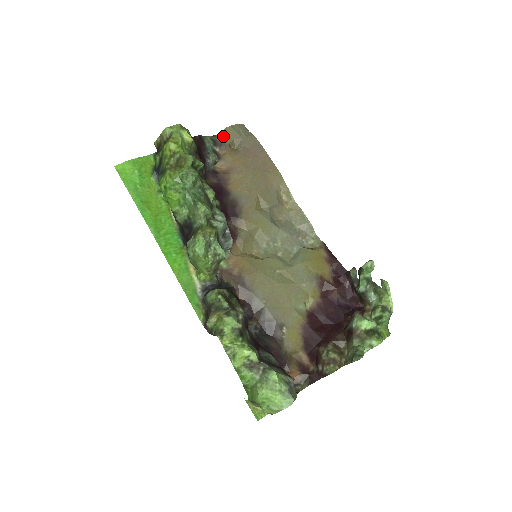
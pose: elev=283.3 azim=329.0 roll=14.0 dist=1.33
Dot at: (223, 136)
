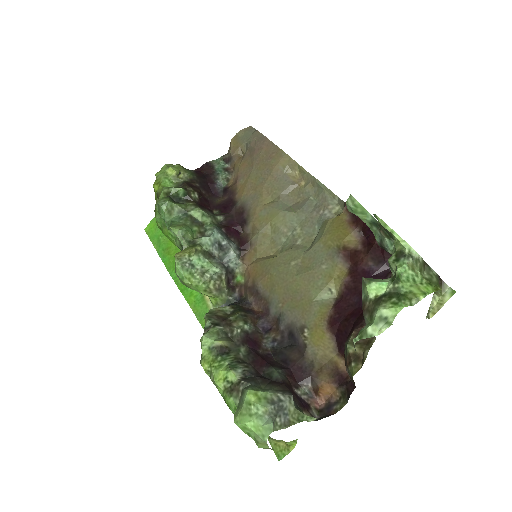
Dot at: (230, 150)
